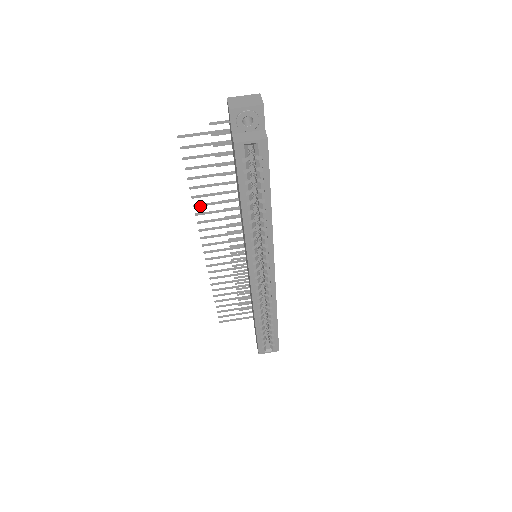
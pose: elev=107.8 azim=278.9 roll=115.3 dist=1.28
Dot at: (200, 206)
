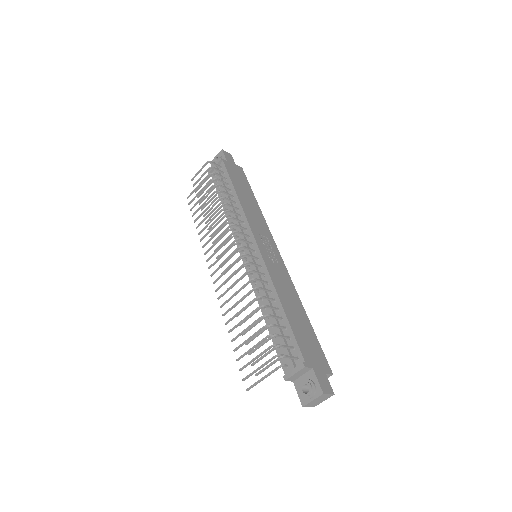
Dot at: occluded
